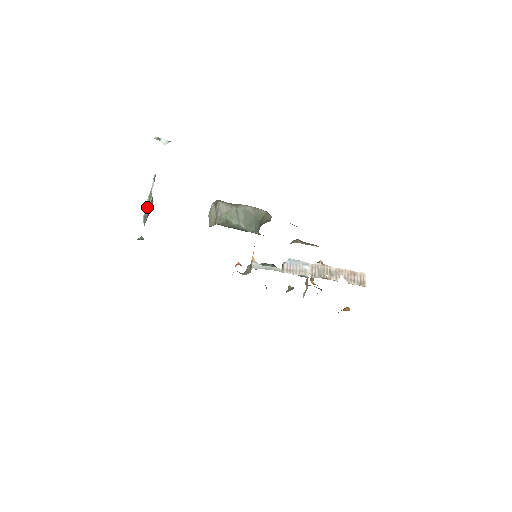
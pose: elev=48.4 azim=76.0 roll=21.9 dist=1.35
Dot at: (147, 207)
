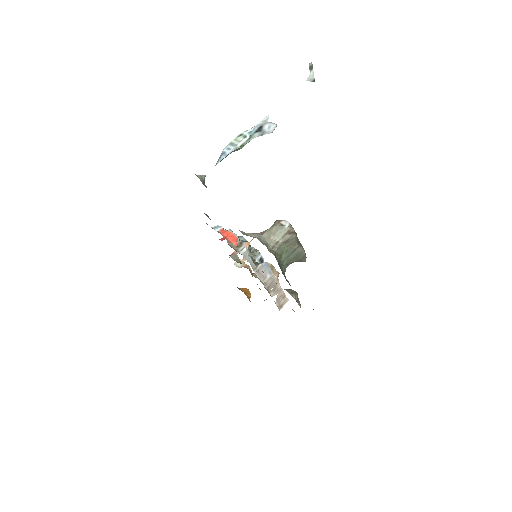
Dot at: (237, 149)
